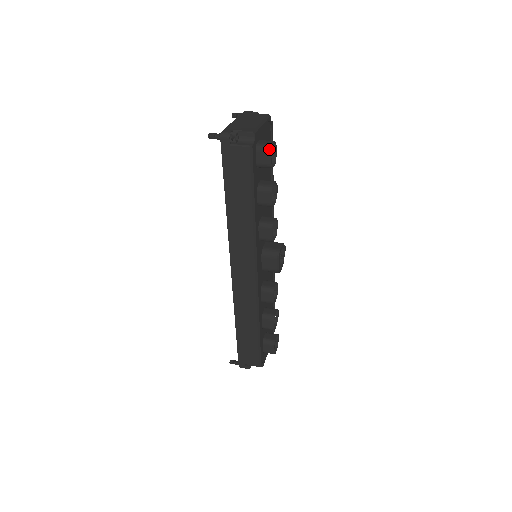
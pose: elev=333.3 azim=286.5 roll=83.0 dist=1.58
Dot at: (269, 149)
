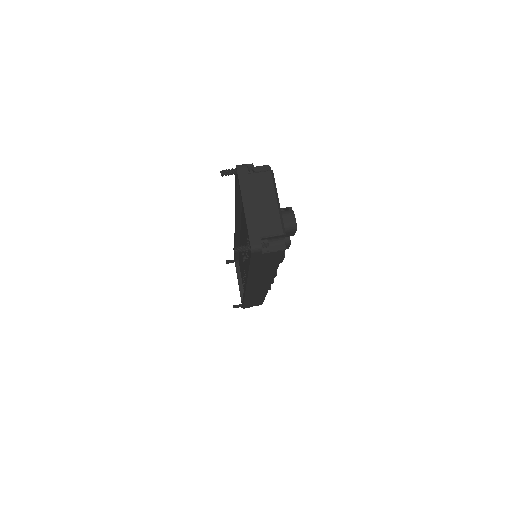
Dot at: (294, 229)
